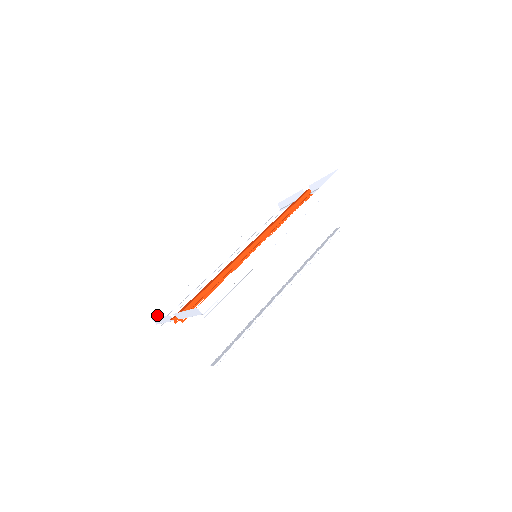
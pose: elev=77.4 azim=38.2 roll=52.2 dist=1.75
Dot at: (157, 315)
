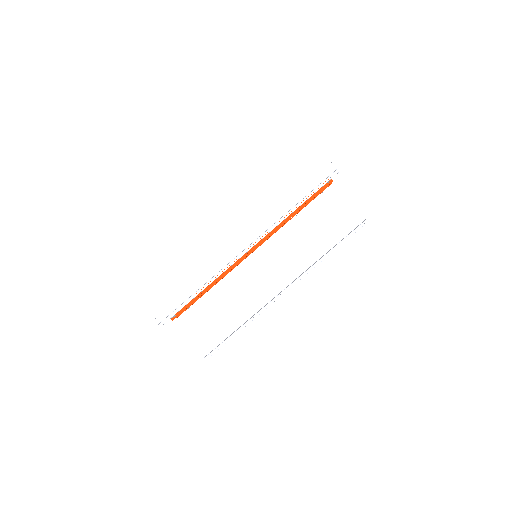
Dot at: occluded
